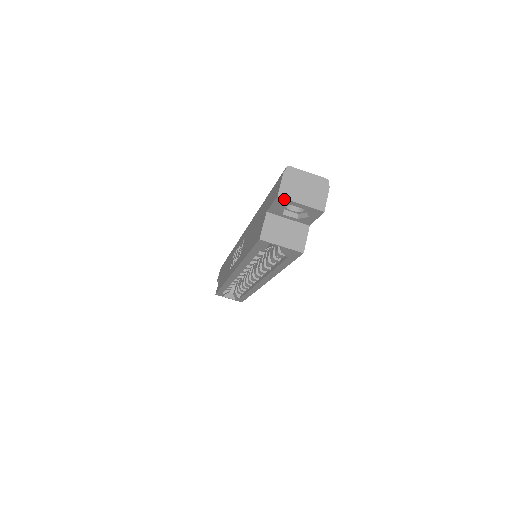
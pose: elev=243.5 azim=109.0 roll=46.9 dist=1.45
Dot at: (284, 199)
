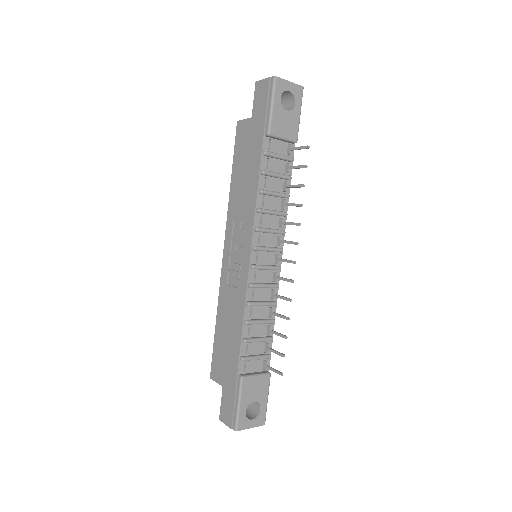
Dot at: occluded
